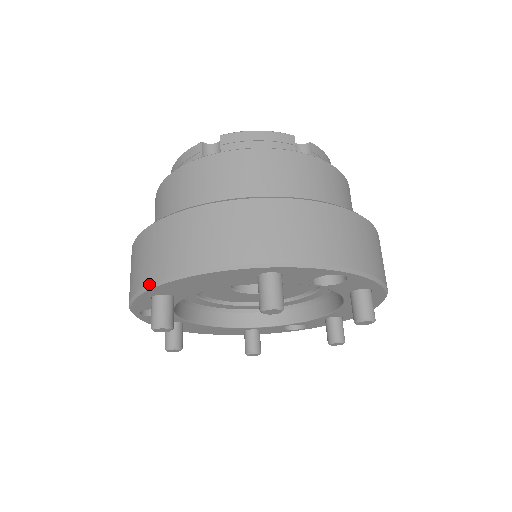
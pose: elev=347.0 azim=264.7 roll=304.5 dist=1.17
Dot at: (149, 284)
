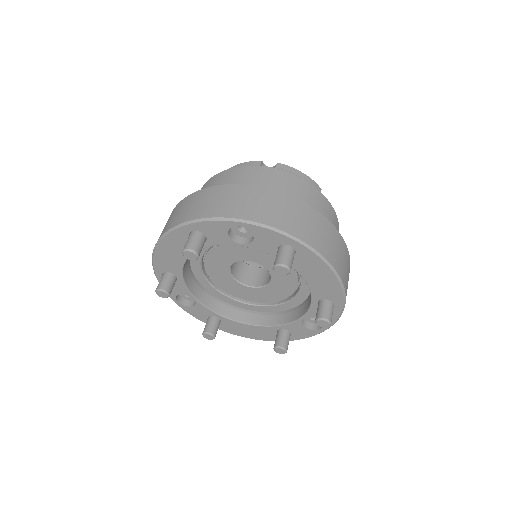
Dot at: (152, 262)
